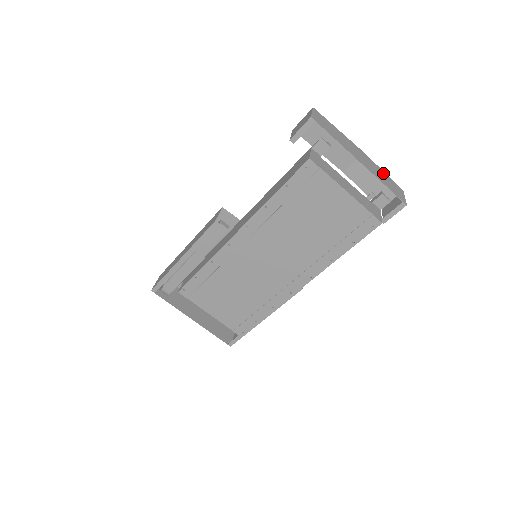
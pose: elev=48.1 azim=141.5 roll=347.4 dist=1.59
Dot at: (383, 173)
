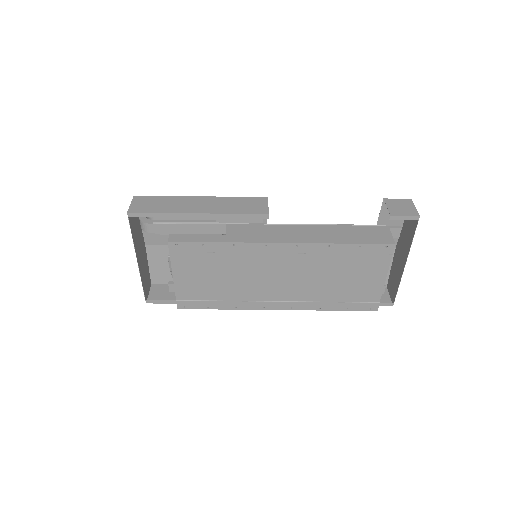
Dot at: (393, 270)
